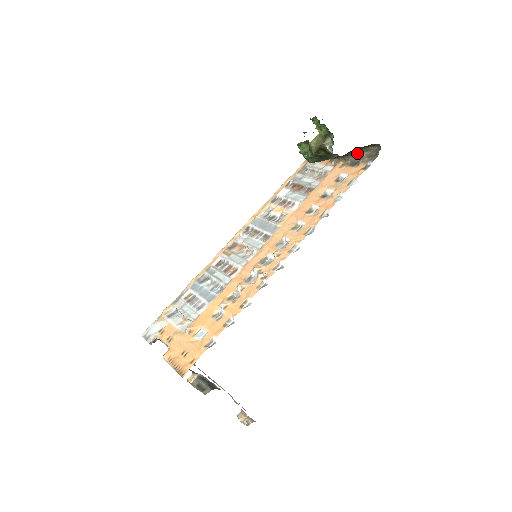
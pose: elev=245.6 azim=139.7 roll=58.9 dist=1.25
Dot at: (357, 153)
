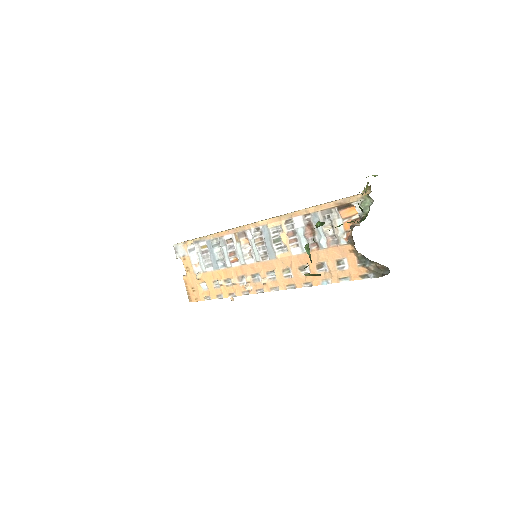
Dot at: (368, 259)
